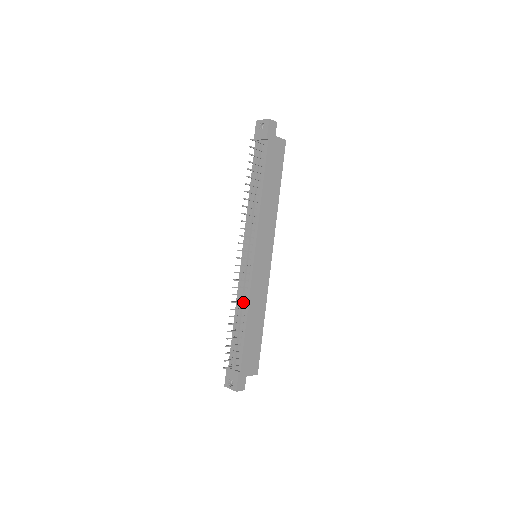
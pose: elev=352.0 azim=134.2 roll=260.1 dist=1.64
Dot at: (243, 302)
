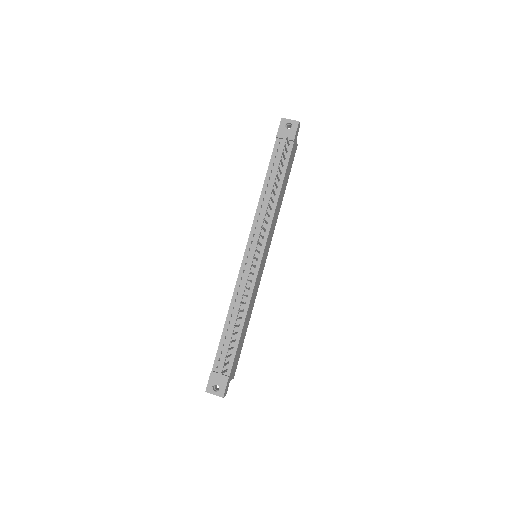
Dot at: (245, 303)
